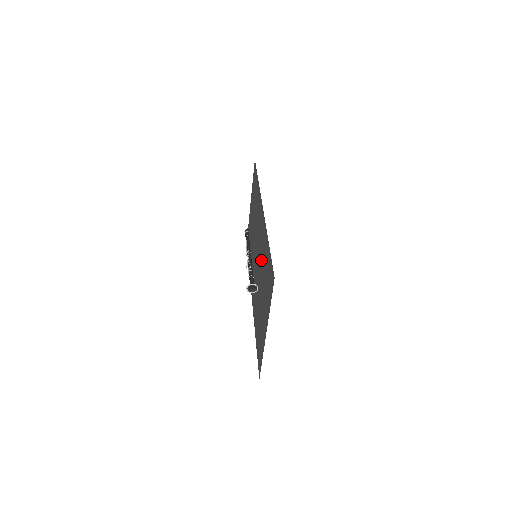
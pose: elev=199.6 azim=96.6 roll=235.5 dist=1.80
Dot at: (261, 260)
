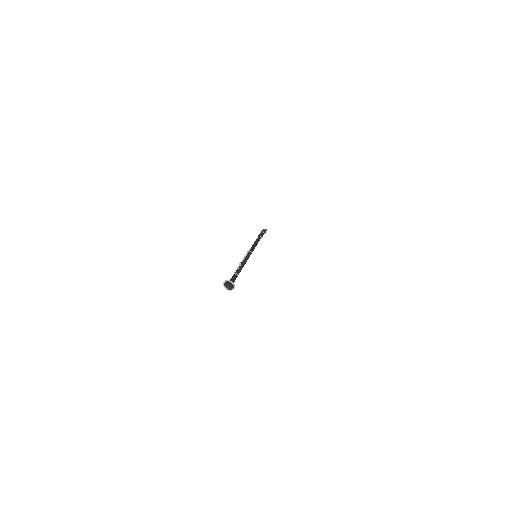
Dot at: occluded
